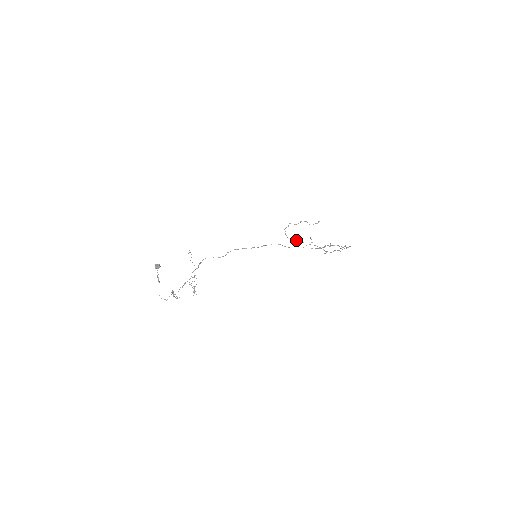
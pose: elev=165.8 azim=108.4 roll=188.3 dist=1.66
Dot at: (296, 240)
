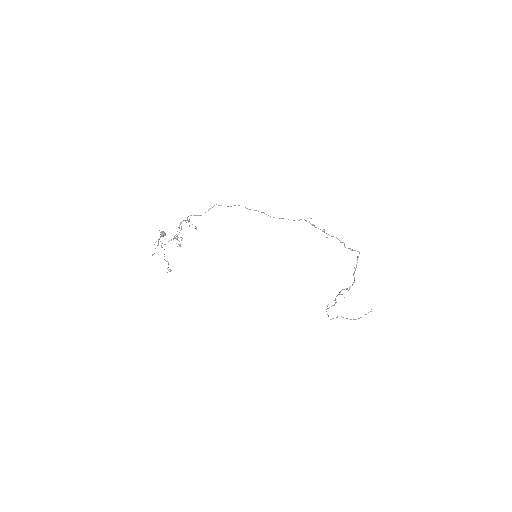
Dot at: (331, 306)
